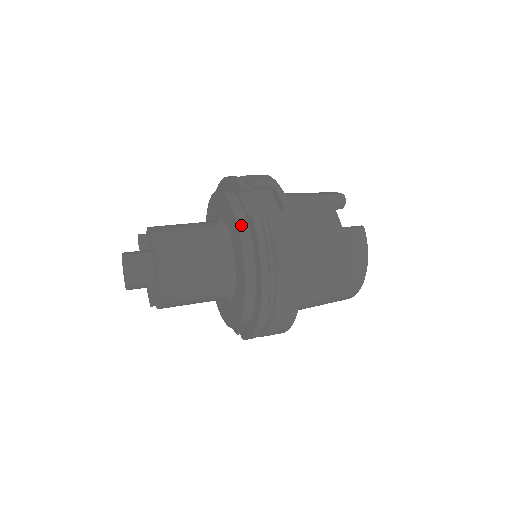
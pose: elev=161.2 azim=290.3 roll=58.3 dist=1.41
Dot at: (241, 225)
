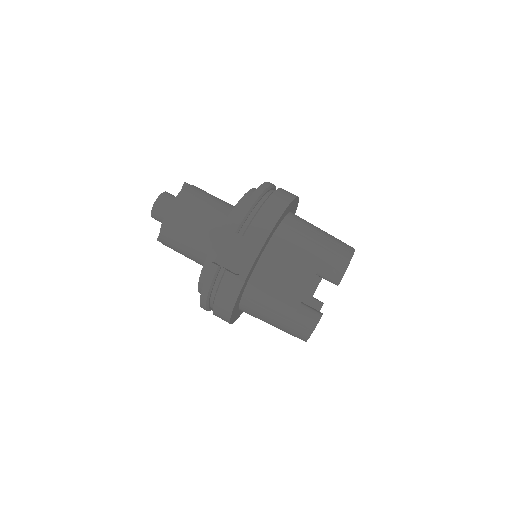
Dot at: (210, 257)
